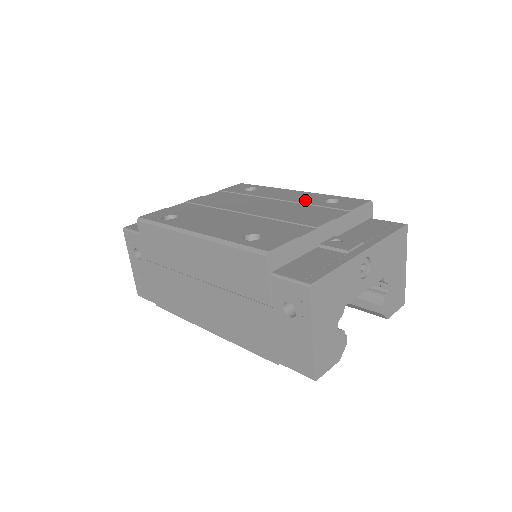
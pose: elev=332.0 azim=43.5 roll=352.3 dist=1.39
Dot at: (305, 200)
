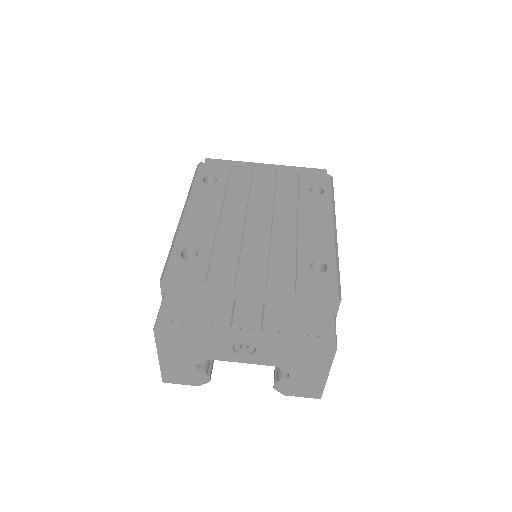
Dot at: (306, 245)
